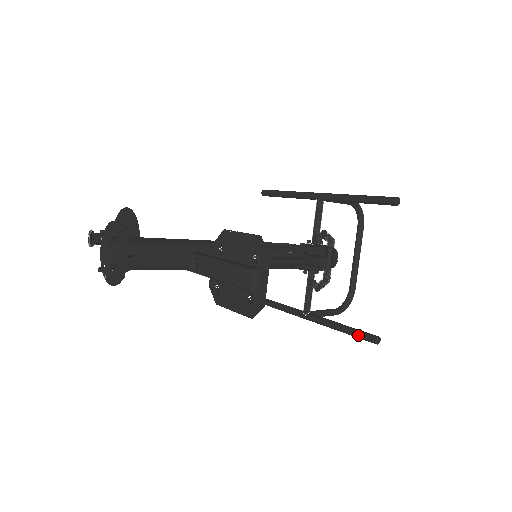
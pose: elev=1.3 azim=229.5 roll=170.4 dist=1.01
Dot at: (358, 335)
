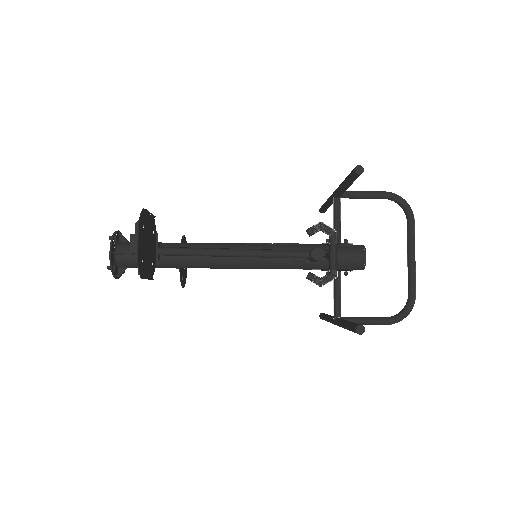
Dot at: (349, 328)
